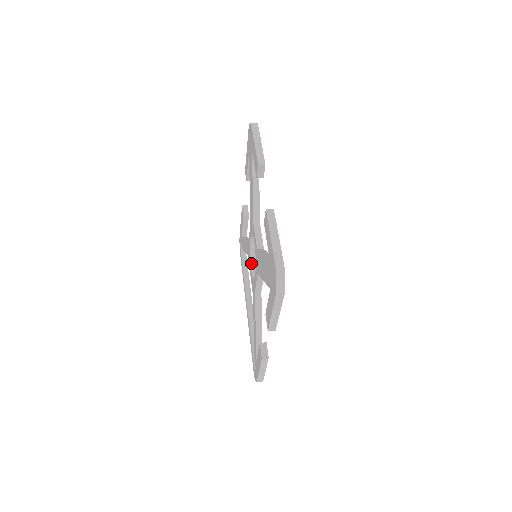
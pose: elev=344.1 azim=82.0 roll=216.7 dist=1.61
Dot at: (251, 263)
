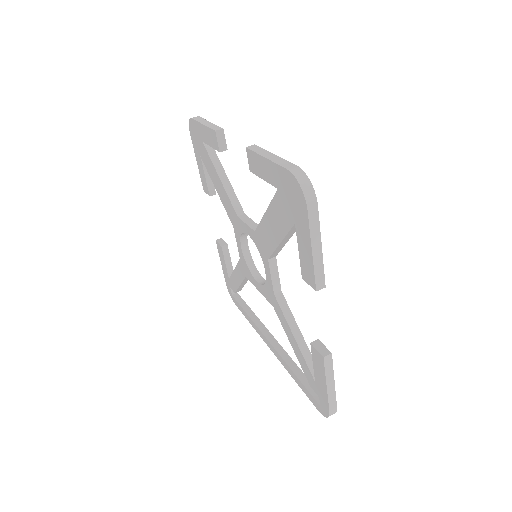
Dot at: (253, 275)
